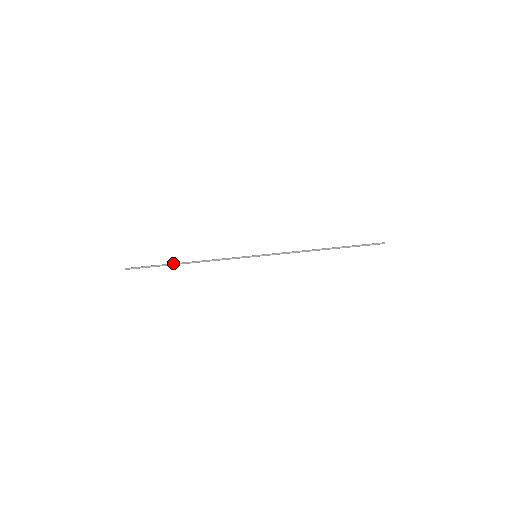
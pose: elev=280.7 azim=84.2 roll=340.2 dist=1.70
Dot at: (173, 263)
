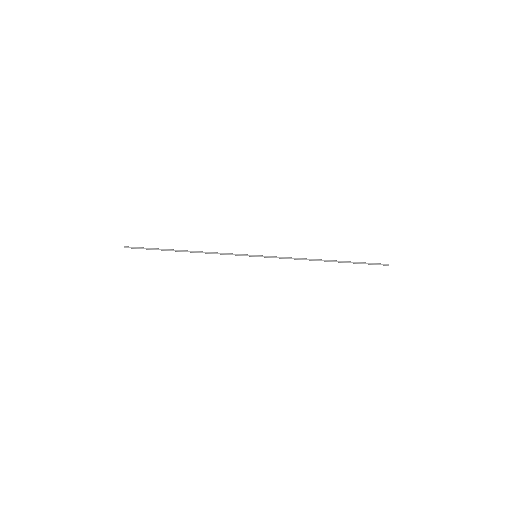
Dot at: (172, 249)
